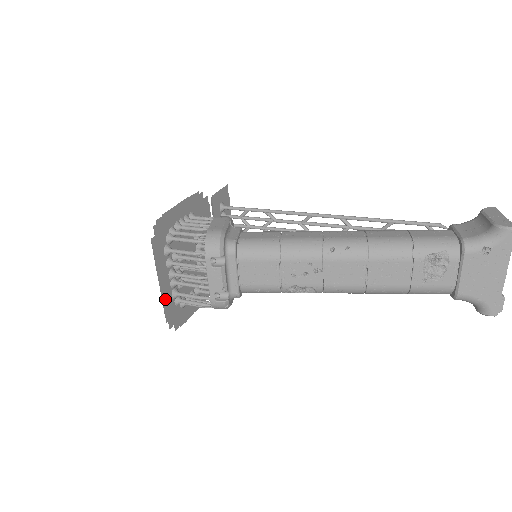
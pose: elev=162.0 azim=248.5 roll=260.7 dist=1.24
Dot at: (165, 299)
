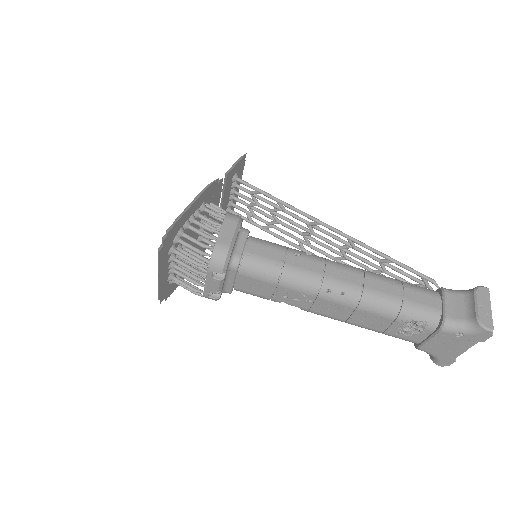
Dot at: (161, 286)
